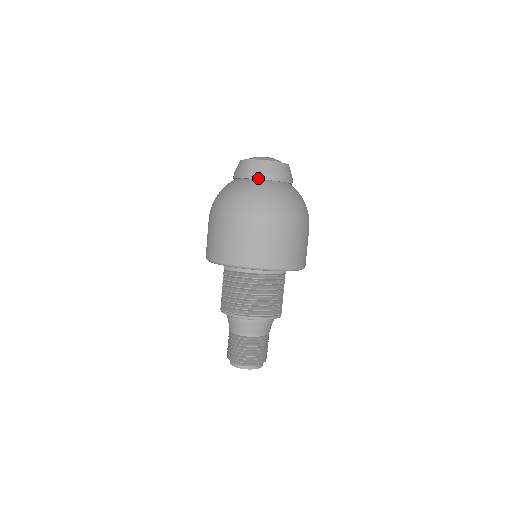
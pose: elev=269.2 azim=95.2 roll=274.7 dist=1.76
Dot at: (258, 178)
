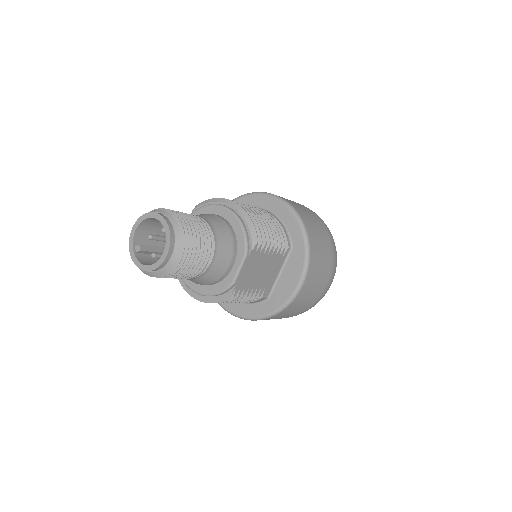
Dot at: occluded
